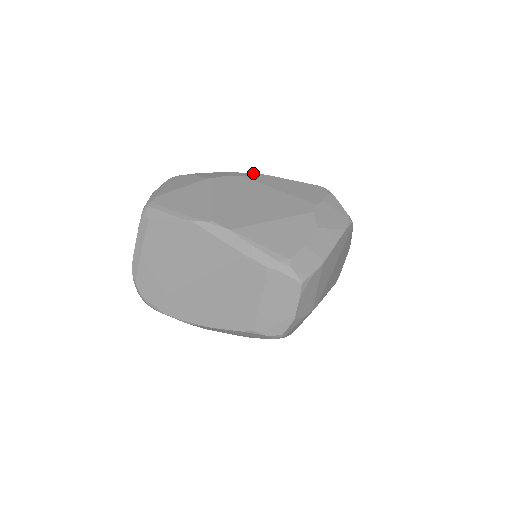
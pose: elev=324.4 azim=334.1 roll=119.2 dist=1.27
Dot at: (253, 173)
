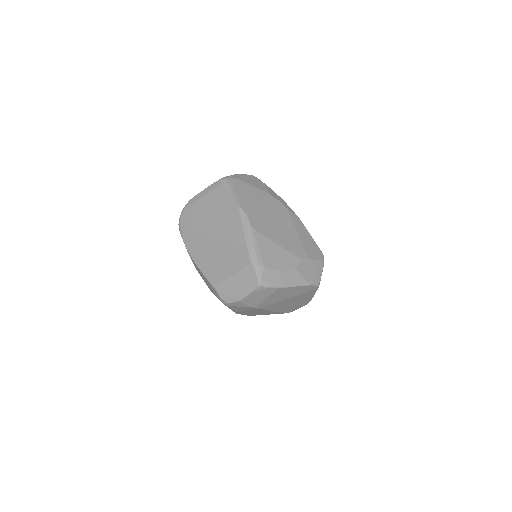
Dot at: occluded
